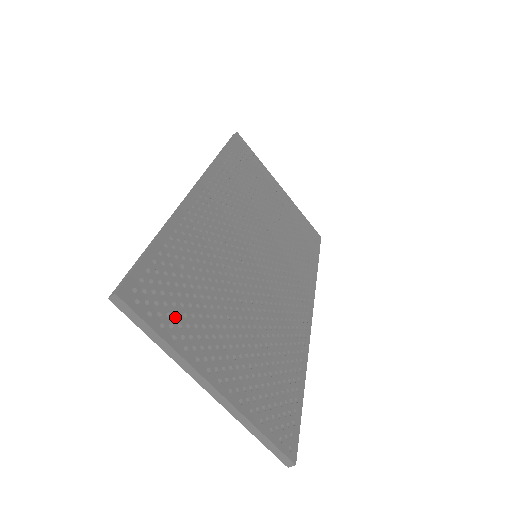
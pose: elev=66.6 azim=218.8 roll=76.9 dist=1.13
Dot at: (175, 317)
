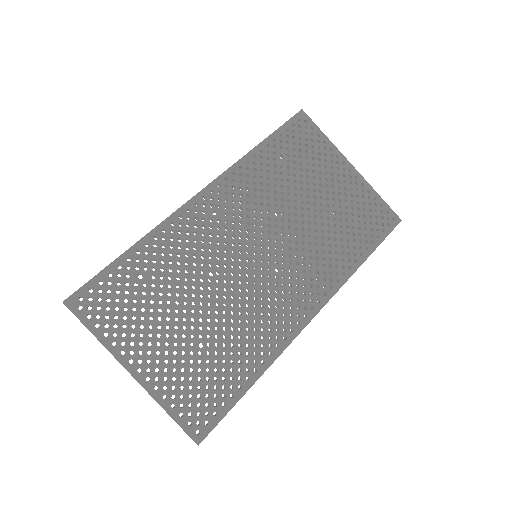
Dot at: (114, 319)
